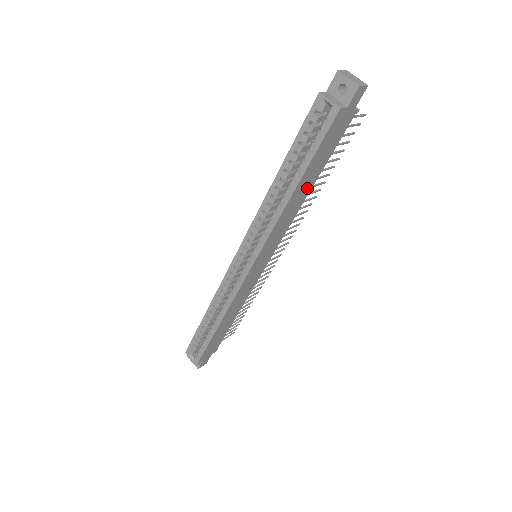
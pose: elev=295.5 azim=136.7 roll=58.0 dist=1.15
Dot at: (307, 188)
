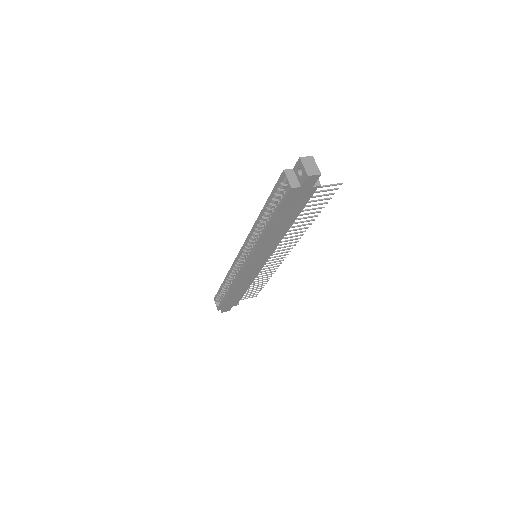
Dot at: (285, 226)
